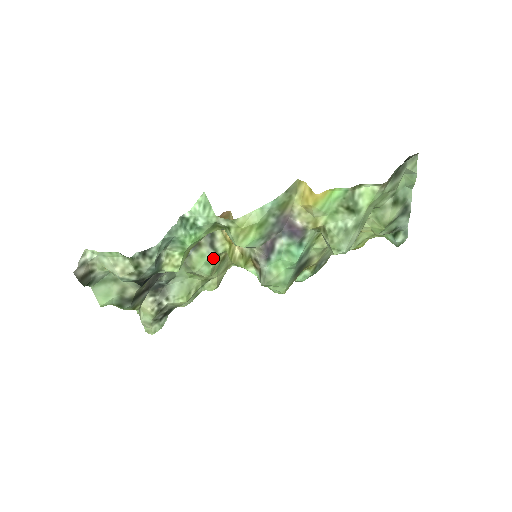
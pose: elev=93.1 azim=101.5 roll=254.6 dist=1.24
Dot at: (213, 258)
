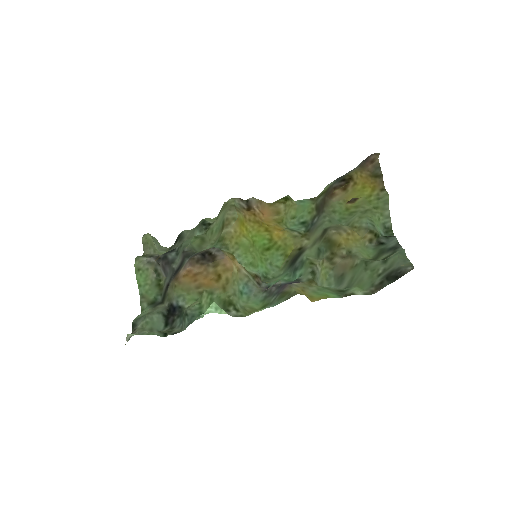
Dot at: (216, 246)
